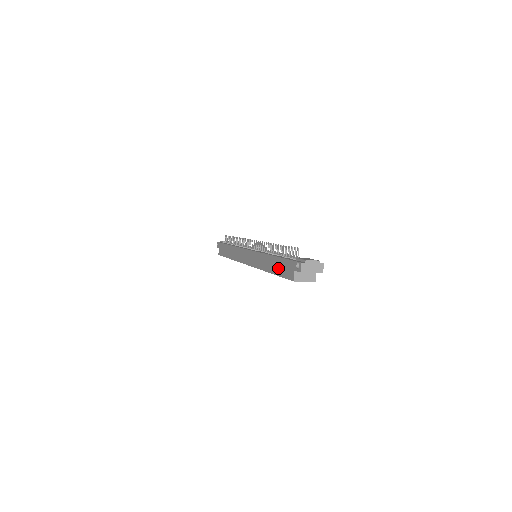
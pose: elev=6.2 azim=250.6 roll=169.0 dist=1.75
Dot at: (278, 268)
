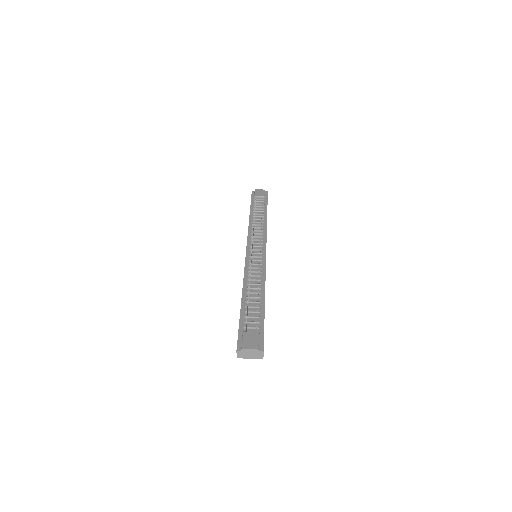
Dot at: occluded
